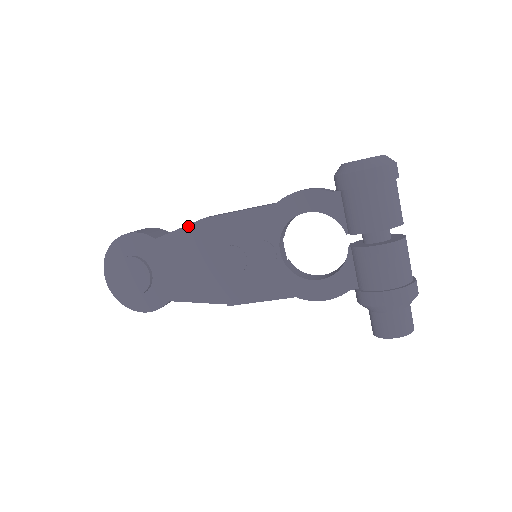
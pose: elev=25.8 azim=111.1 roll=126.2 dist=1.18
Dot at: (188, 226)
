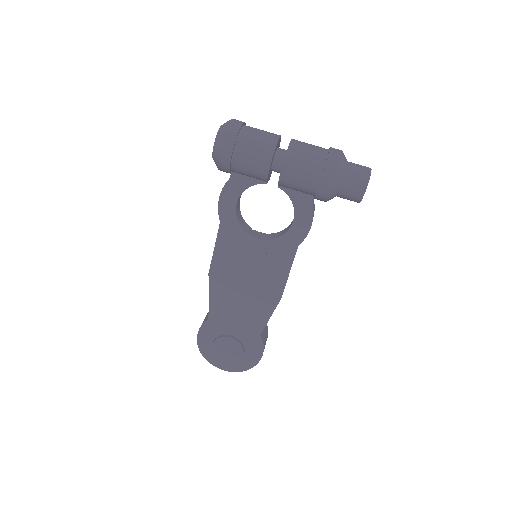
Dot at: (210, 291)
